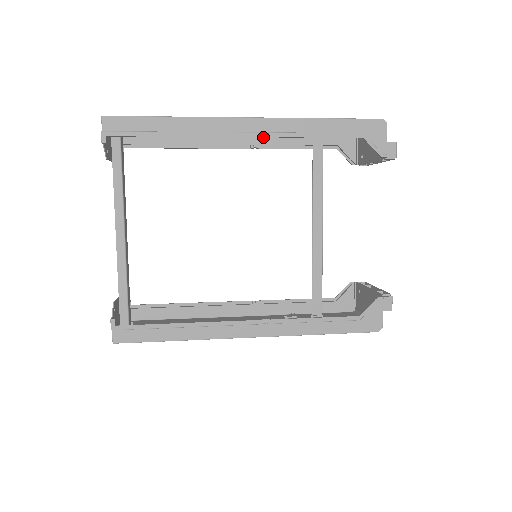
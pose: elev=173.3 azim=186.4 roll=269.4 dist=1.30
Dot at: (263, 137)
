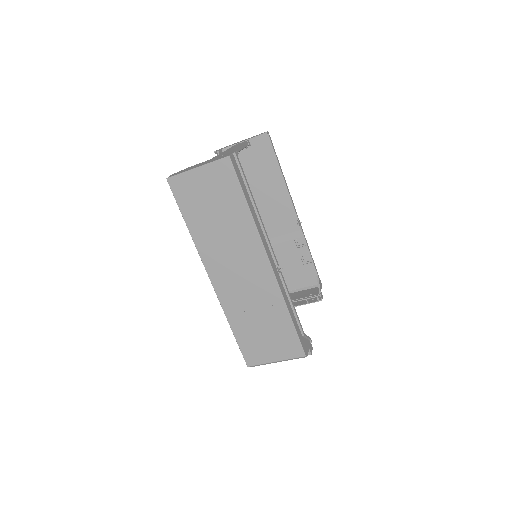
Dot at: (297, 223)
